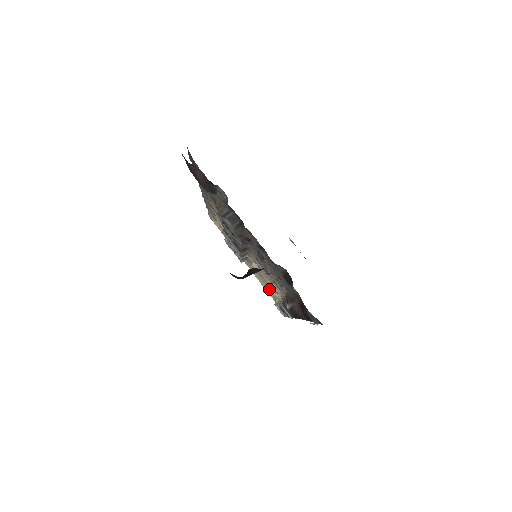
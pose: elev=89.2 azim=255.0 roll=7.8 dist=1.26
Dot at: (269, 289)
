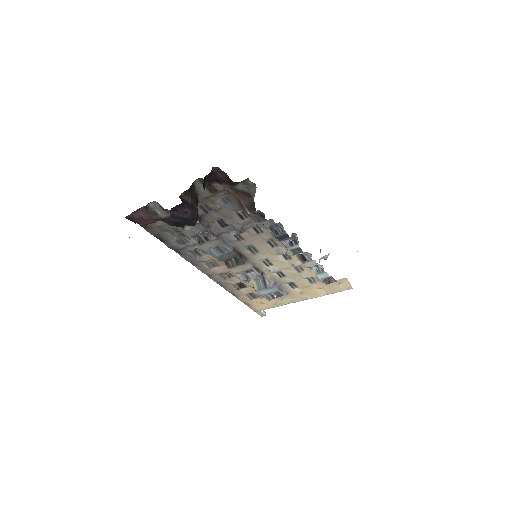
Dot at: (315, 286)
